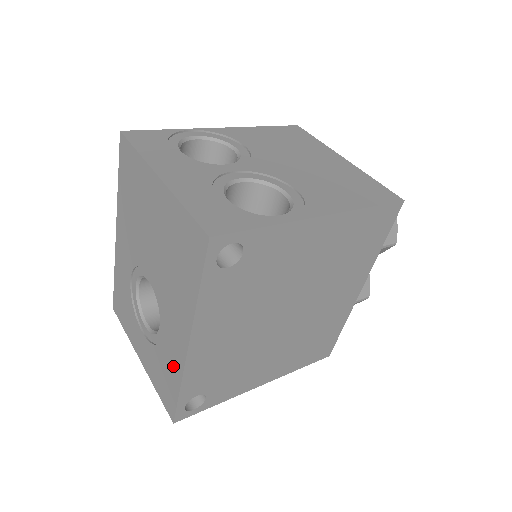
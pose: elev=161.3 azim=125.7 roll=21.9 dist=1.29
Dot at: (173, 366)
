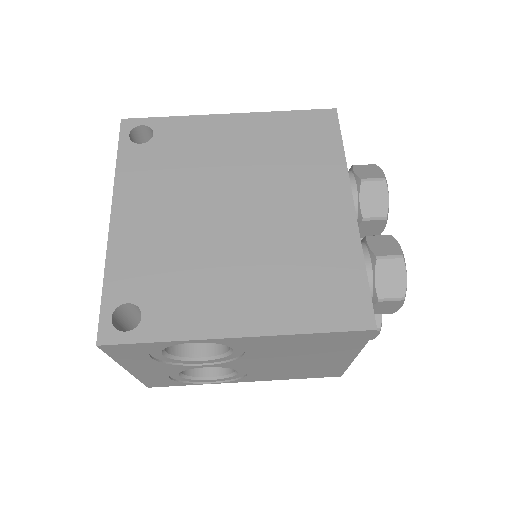
Dot at: occluded
